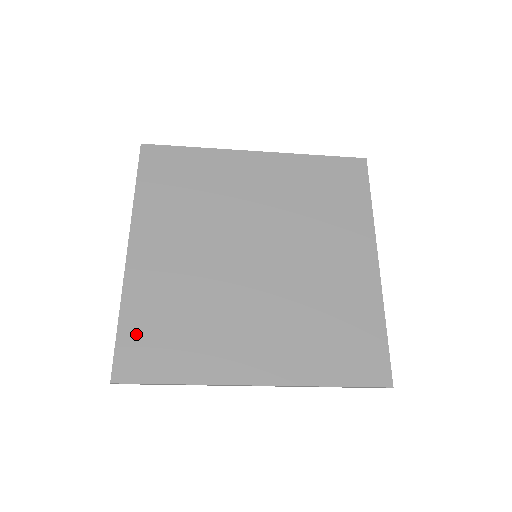
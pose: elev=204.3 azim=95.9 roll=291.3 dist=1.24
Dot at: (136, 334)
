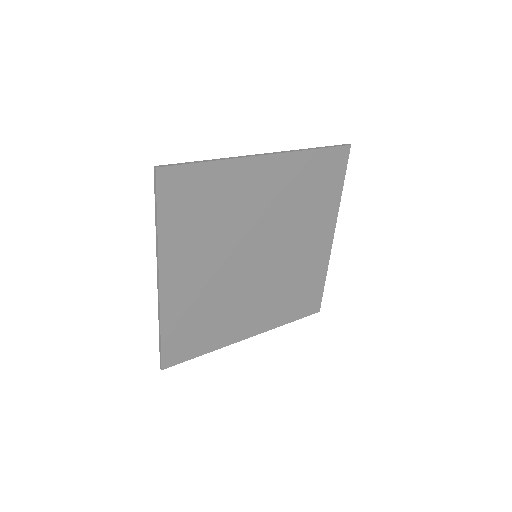
Dot at: (175, 338)
